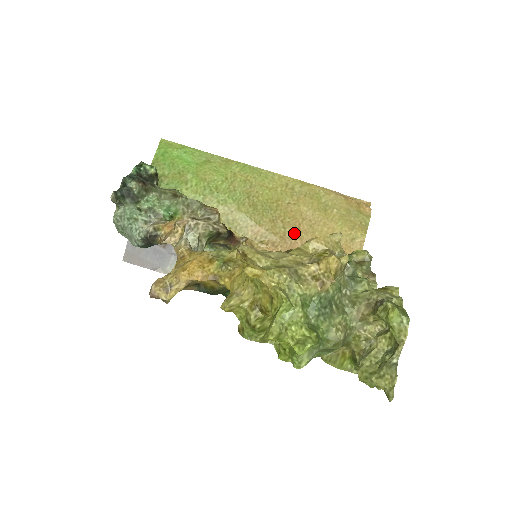
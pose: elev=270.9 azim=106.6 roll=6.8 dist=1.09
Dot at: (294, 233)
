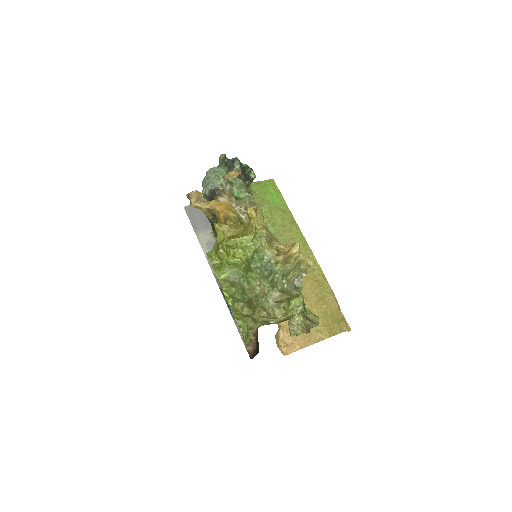
Dot at: occluded
